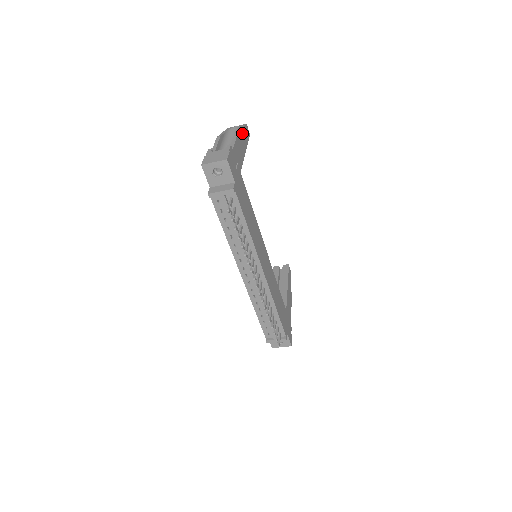
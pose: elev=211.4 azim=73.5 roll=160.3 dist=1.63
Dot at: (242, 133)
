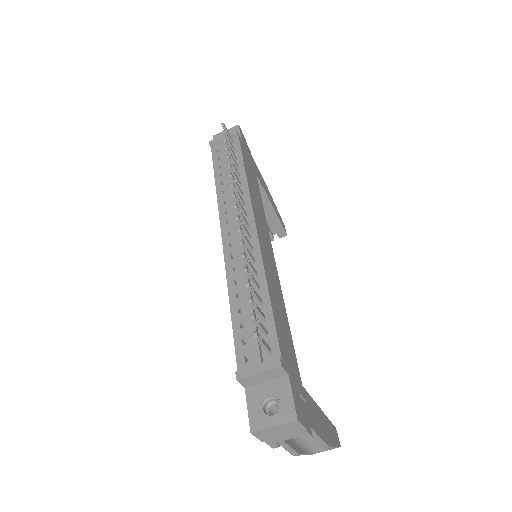
Dot at: (273, 203)
